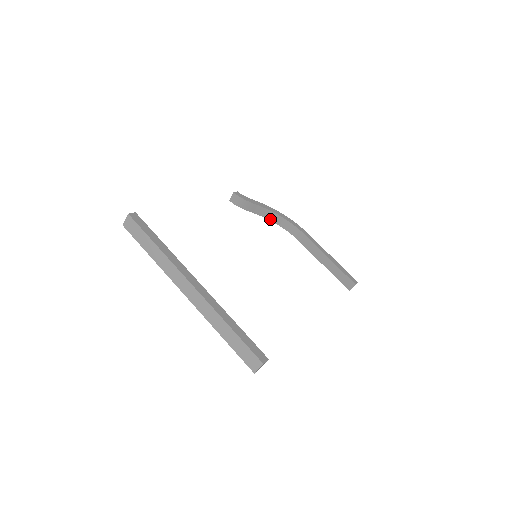
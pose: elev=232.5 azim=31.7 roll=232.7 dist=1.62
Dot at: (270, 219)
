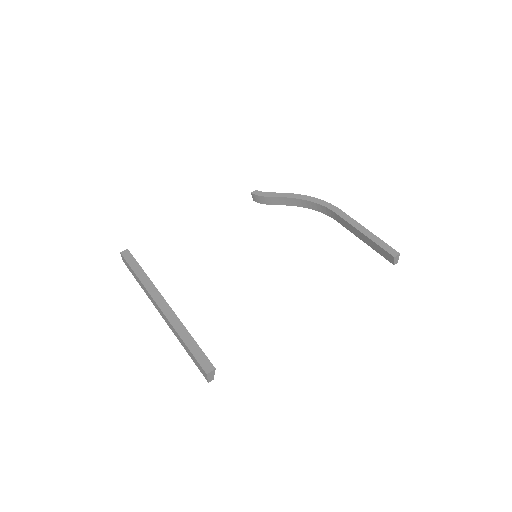
Dot at: (300, 206)
